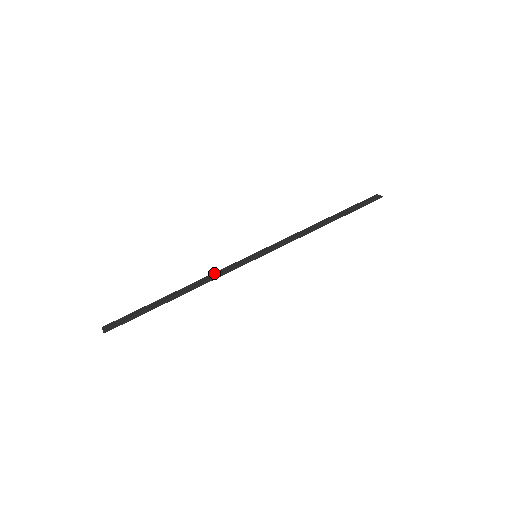
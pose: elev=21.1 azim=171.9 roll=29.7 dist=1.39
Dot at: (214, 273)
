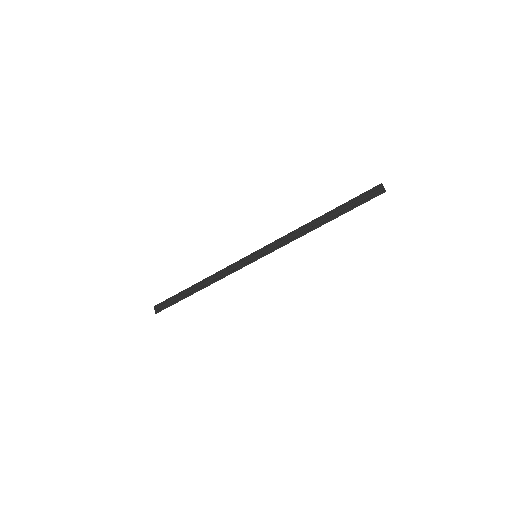
Dot at: (224, 270)
